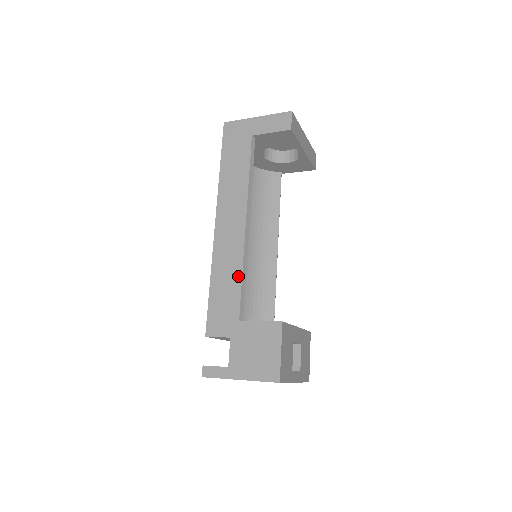
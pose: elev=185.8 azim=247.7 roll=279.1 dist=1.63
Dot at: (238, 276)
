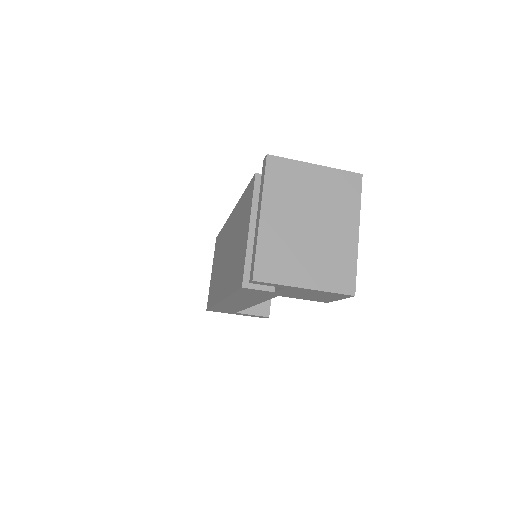
Dot at: occluded
